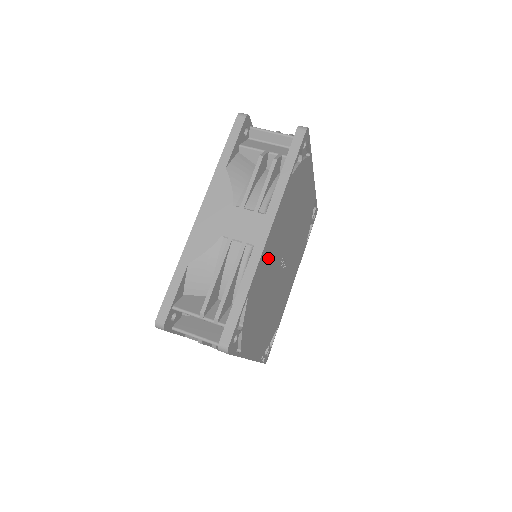
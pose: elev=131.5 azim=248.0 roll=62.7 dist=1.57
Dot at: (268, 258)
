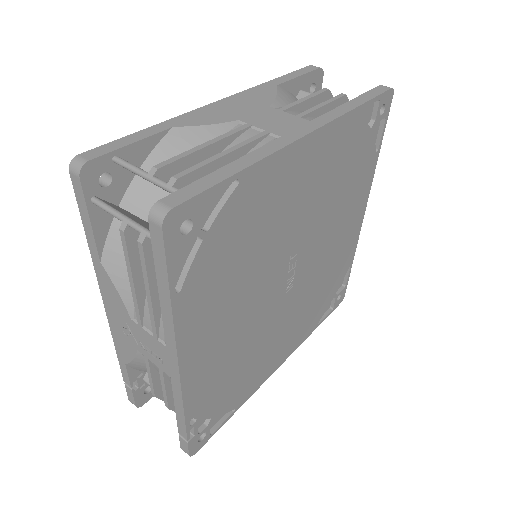
Dot at: (287, 189)
